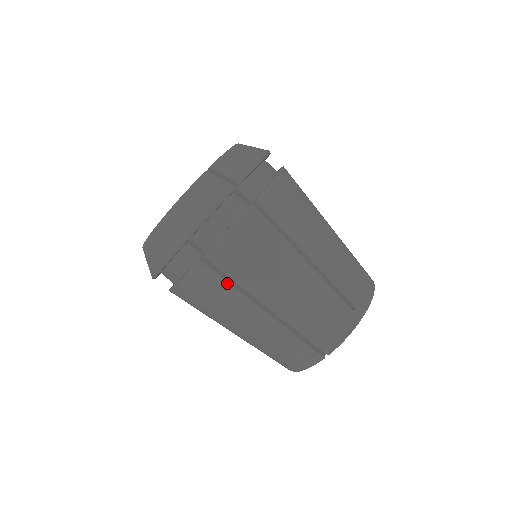
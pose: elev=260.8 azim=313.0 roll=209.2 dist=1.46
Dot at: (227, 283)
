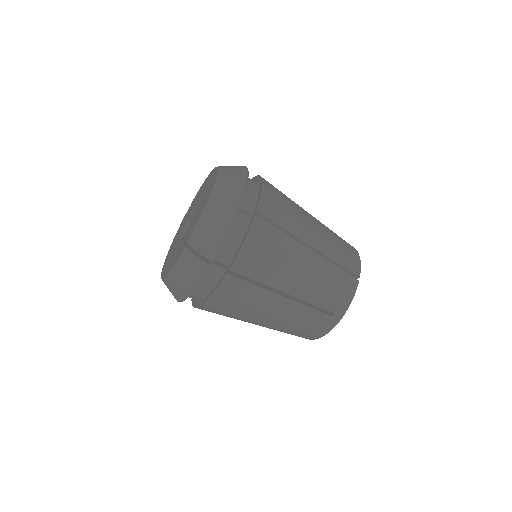
Dot at: (226, 314)
